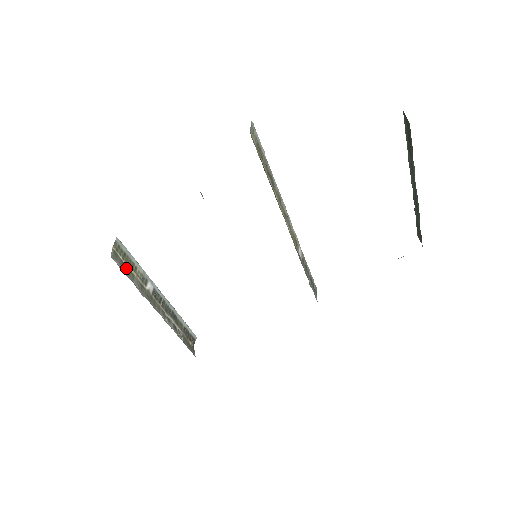
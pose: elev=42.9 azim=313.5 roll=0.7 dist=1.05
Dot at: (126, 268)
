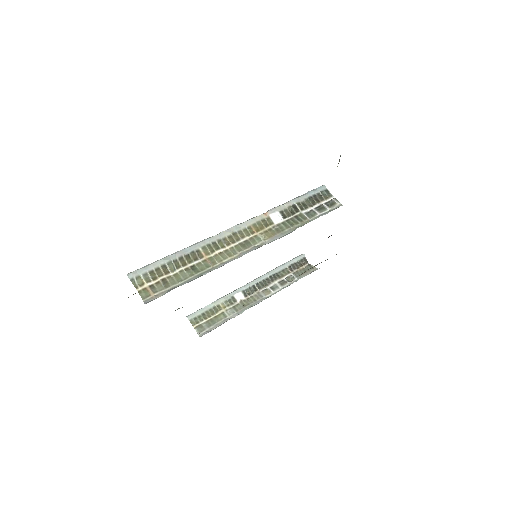
Dot at: (214, 320)
